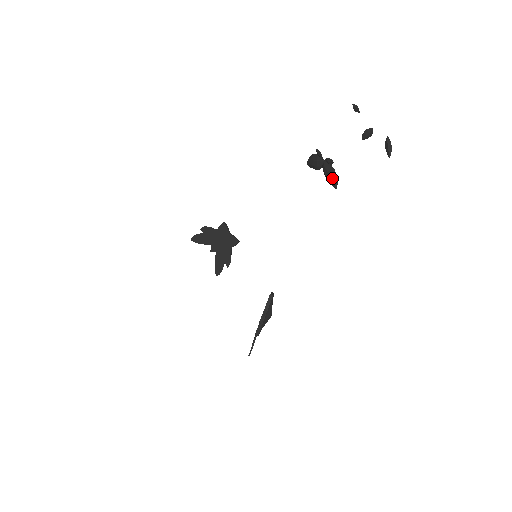
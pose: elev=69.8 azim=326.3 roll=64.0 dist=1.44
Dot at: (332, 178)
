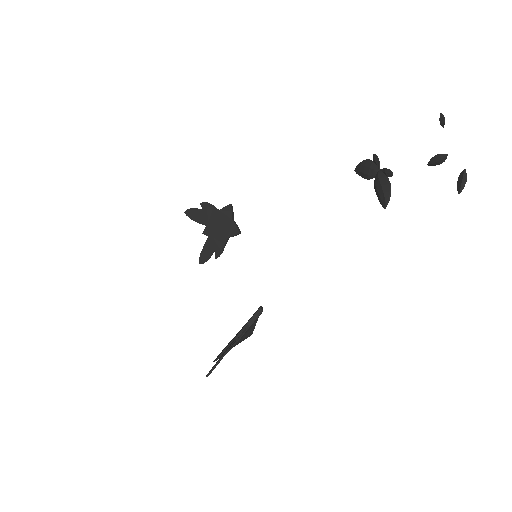
Dot at: (384, 193)
